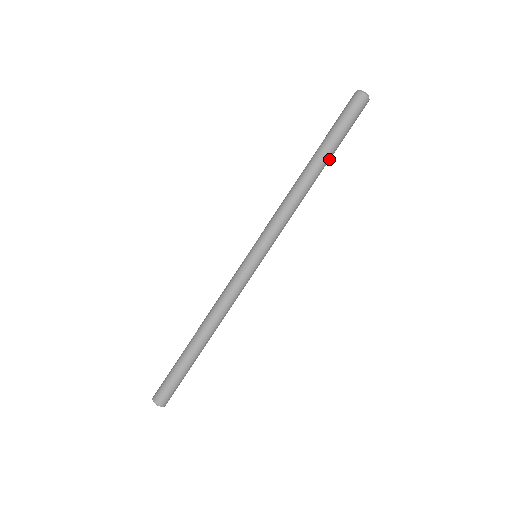
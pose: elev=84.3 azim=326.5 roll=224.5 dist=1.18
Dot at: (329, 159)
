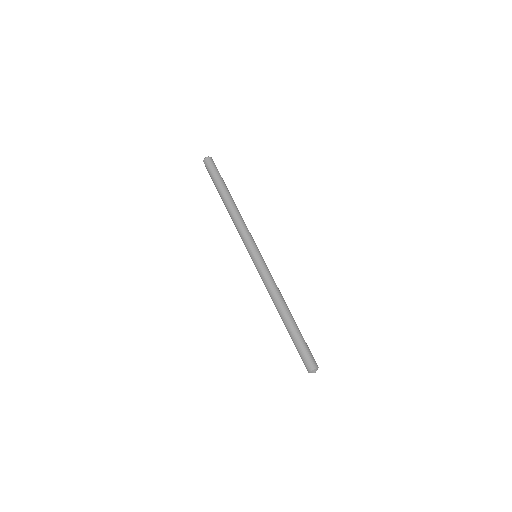
Dot at: occluded
